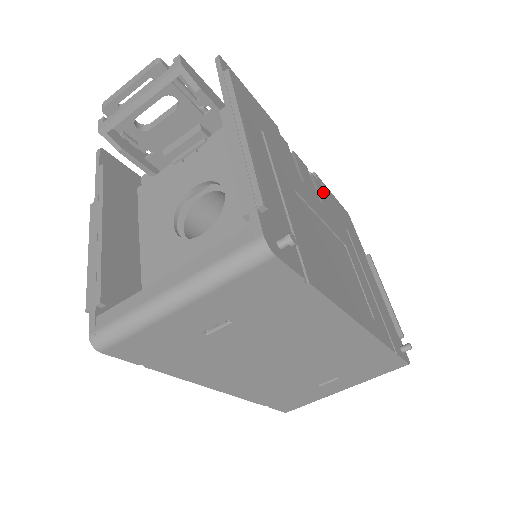
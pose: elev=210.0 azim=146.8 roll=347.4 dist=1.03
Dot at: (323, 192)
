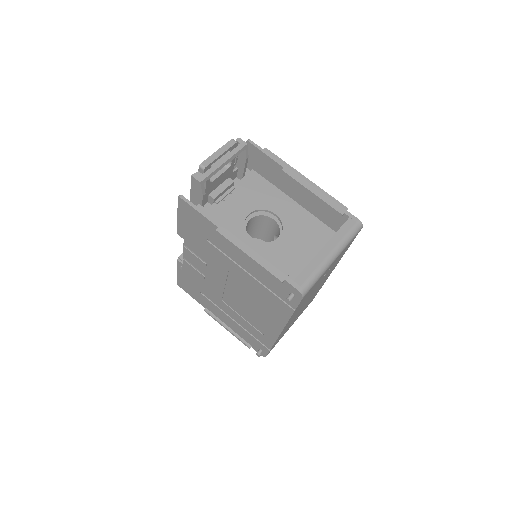
Dot at: occluded
